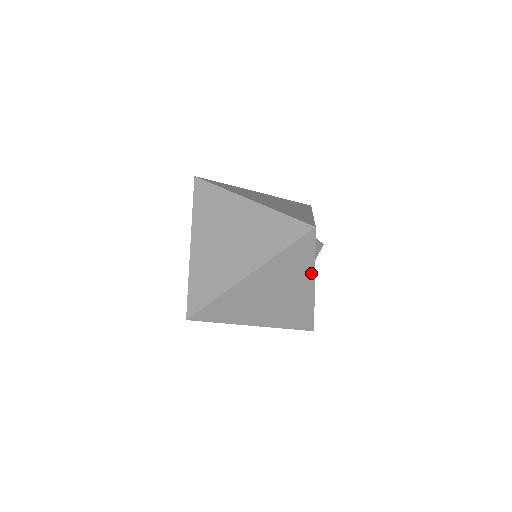
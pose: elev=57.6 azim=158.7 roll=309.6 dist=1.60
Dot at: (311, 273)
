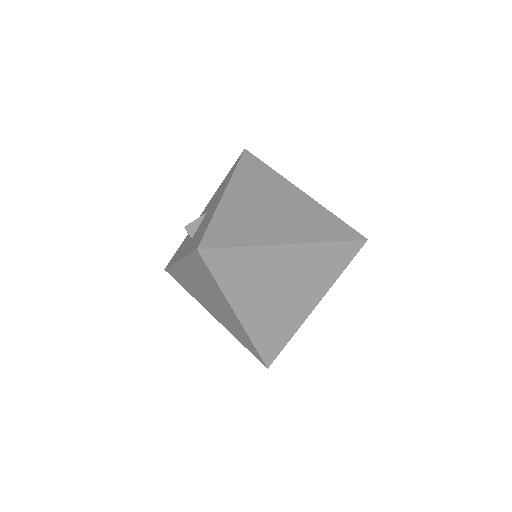
Dot at: (325, 289)
